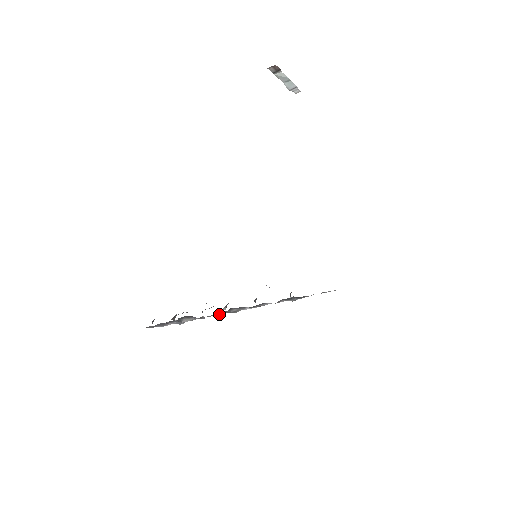
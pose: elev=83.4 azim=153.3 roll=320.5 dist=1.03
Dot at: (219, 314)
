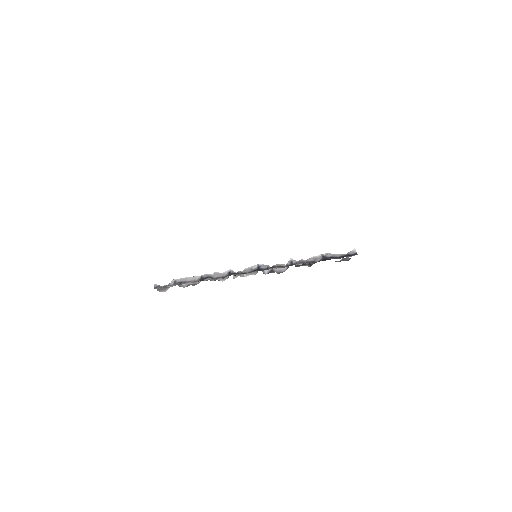
Dot at: occluded
